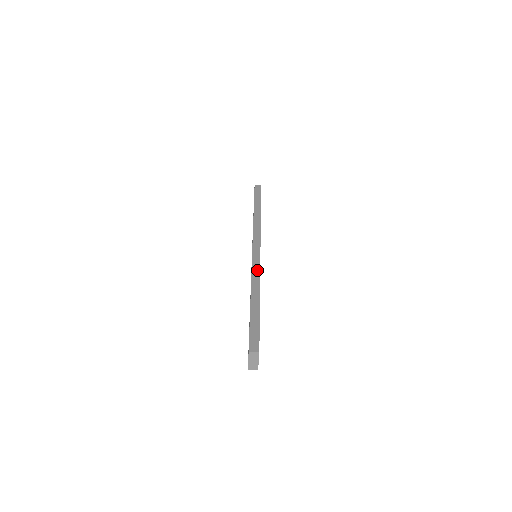
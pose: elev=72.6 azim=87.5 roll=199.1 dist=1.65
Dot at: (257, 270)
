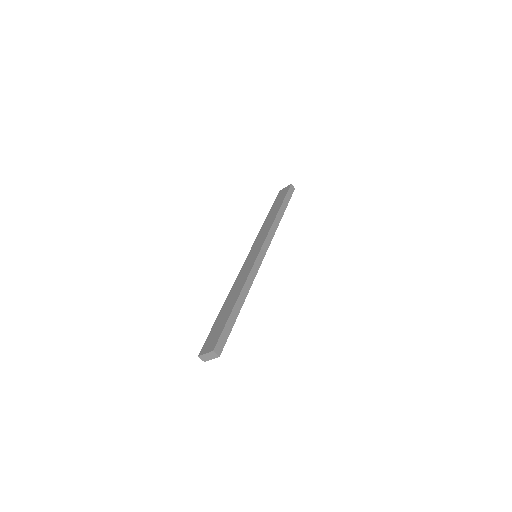
Dot at: (253, 276)
